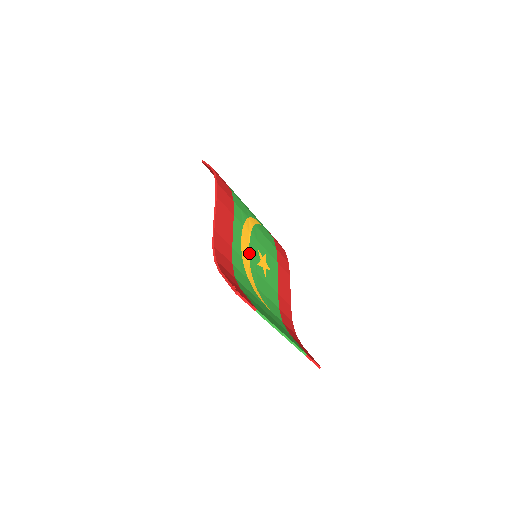
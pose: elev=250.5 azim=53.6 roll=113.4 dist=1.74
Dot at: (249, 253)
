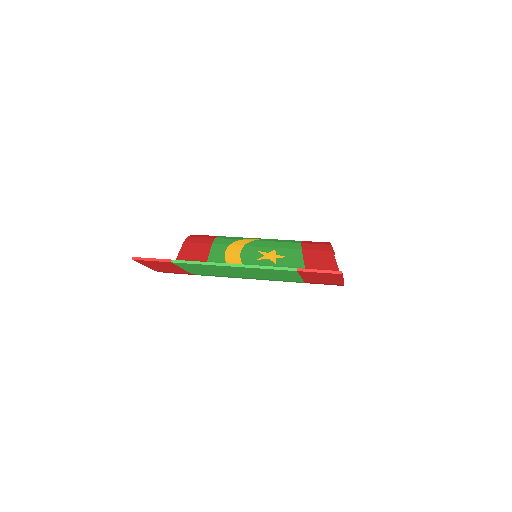
Dot at: (240, 257)
